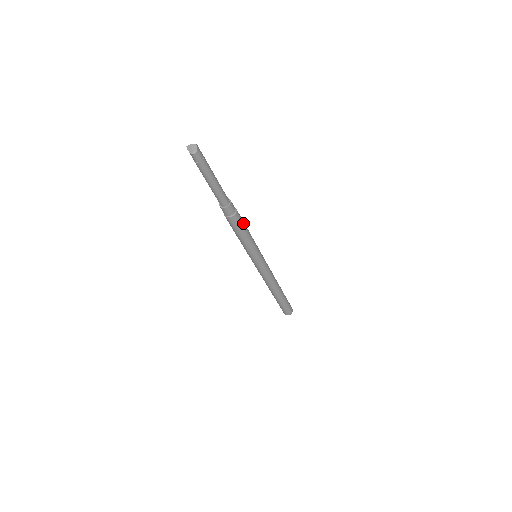
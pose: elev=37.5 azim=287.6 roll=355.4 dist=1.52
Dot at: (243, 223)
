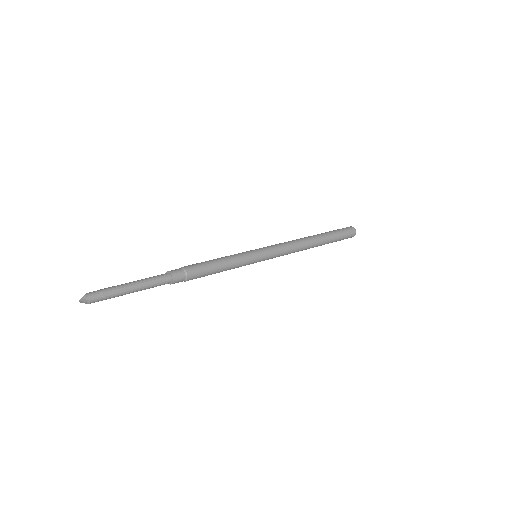
Dot at: (206, 267)
